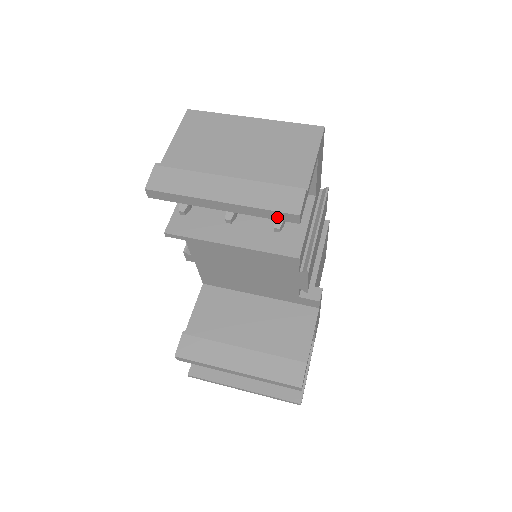
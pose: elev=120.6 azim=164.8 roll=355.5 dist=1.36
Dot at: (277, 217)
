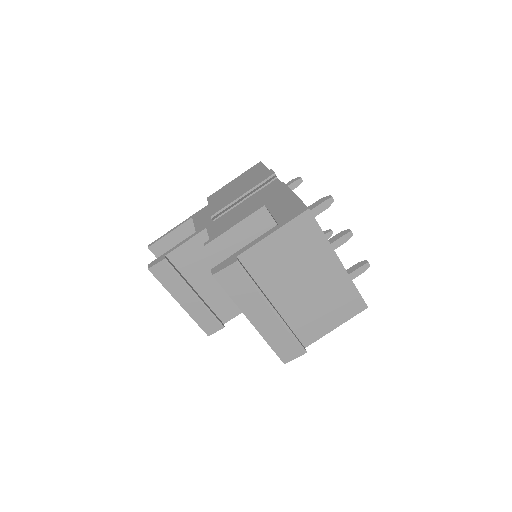
Dot at: occluded
